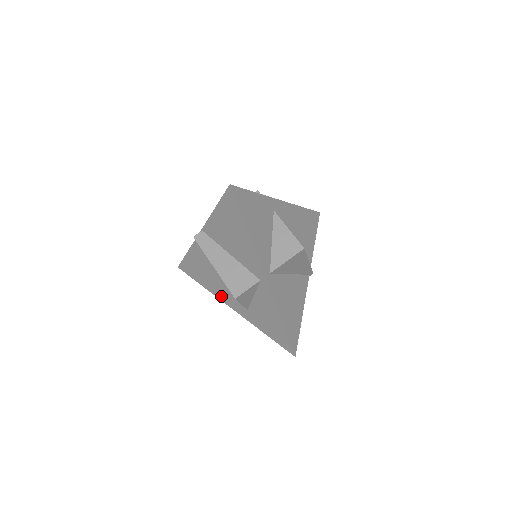
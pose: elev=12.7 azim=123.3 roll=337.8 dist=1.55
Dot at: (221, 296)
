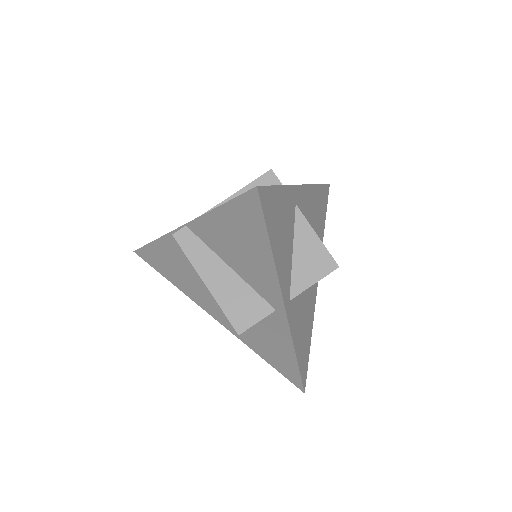
Dot at: (201, 303)
